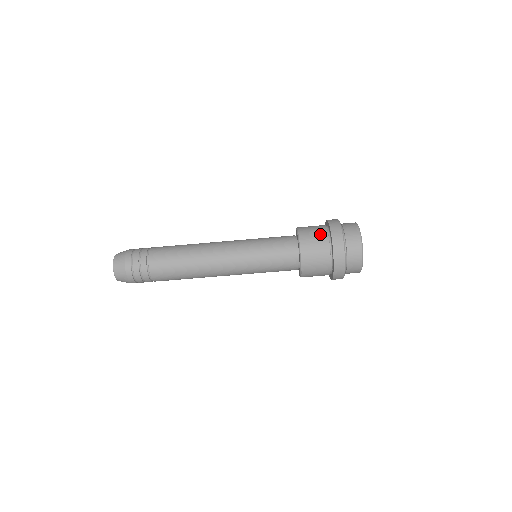
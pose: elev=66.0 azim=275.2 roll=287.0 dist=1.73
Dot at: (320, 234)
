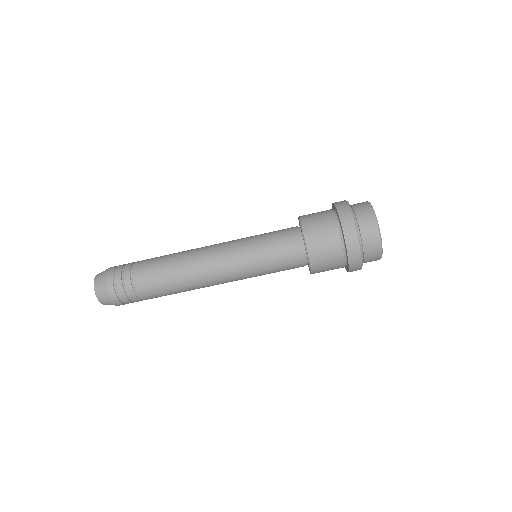
Dot at: (331, 237)
